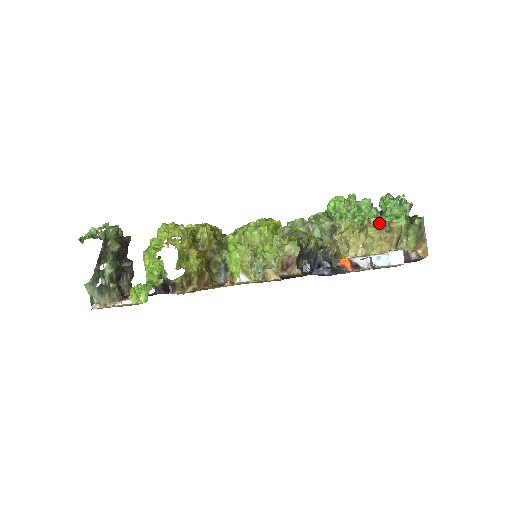
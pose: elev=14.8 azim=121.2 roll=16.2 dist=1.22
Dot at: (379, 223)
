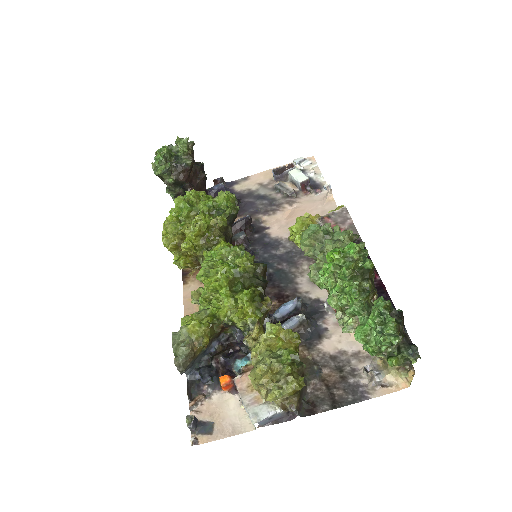
Dot at: (256, 382)
